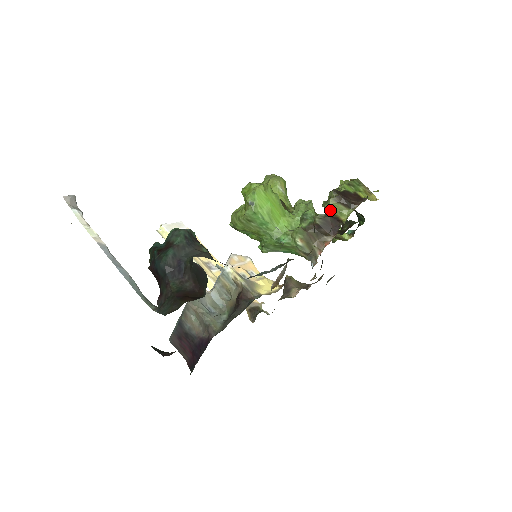
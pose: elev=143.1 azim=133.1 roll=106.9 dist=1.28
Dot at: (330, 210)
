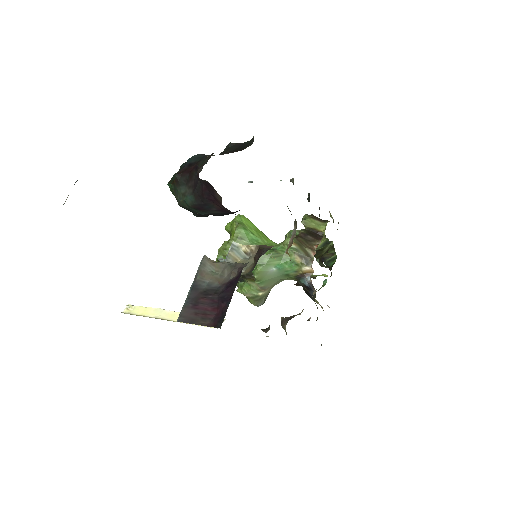
Dot at: (309, 225)
